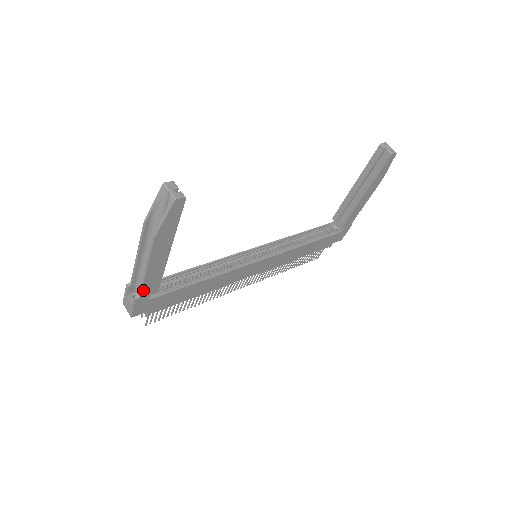
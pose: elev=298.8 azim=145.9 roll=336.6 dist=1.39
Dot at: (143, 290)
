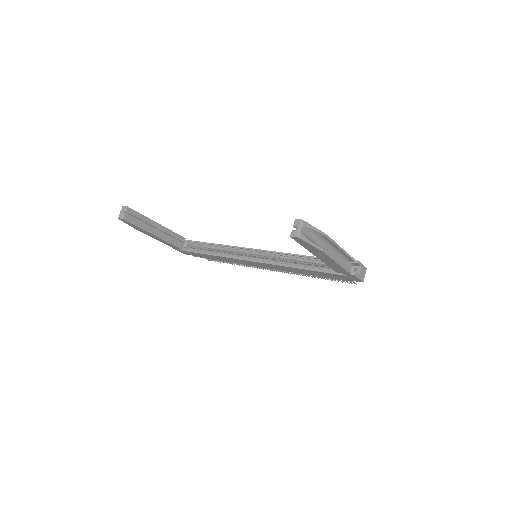
Dot at: (170, 245)
